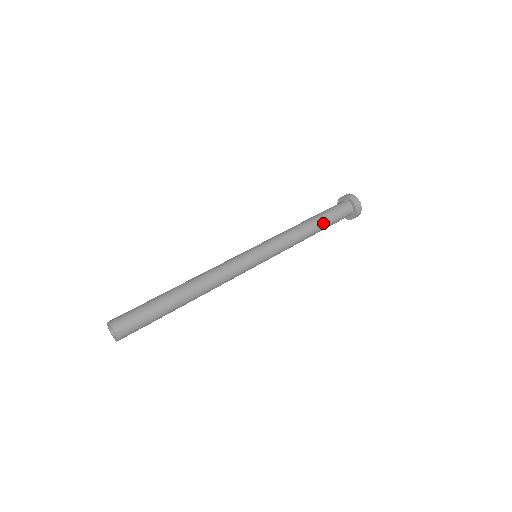
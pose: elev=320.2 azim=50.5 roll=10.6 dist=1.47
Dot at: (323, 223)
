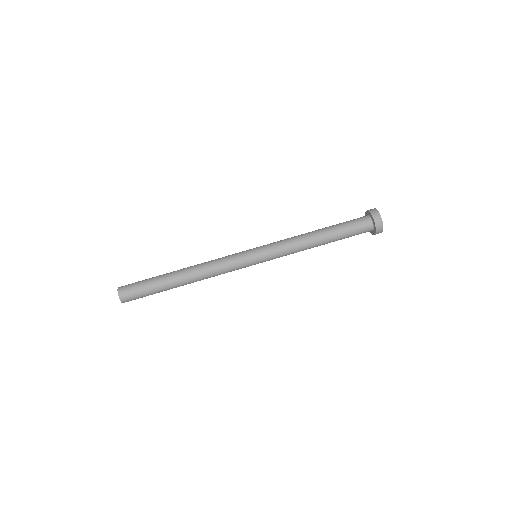
Dot at: (333, 241)
